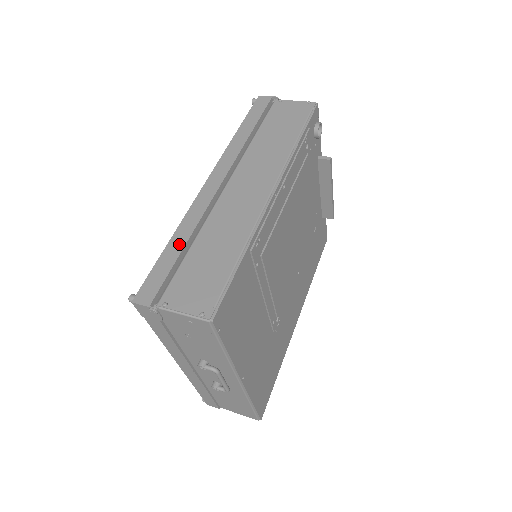
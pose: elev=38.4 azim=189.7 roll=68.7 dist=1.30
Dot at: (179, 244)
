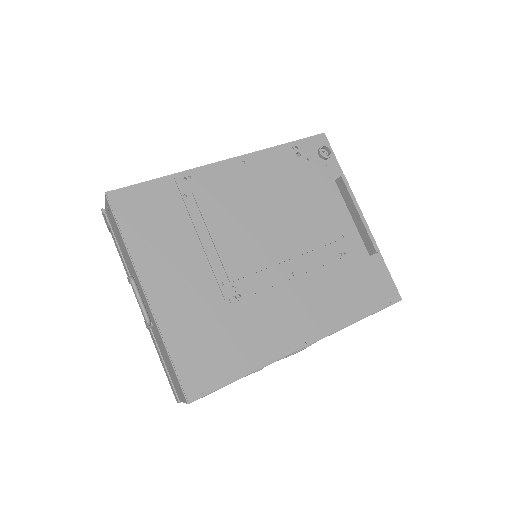
Dot at: occluded
